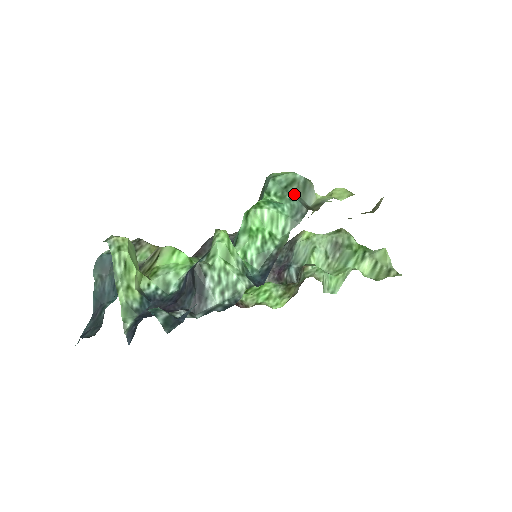
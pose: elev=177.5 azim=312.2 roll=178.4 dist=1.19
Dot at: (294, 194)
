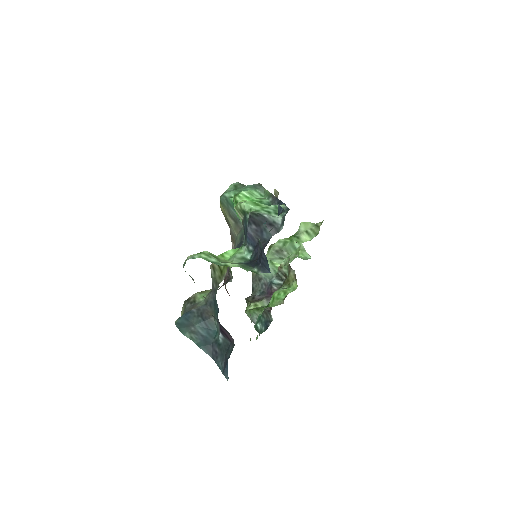
Dot at: (243, 187)
